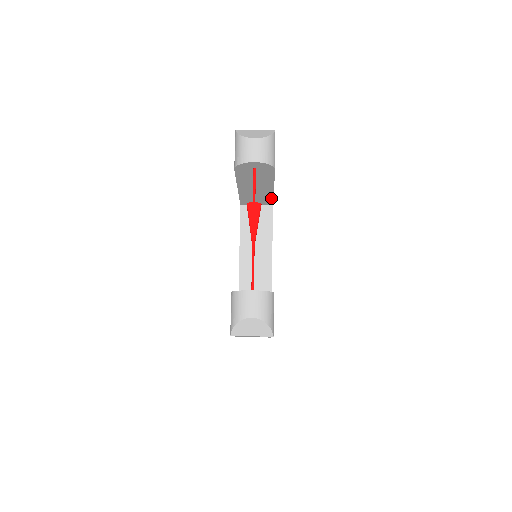
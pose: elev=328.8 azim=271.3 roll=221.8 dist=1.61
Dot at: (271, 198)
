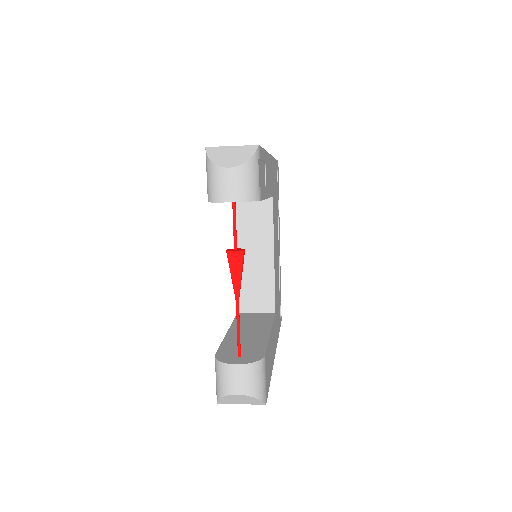
Dot at: occluded
